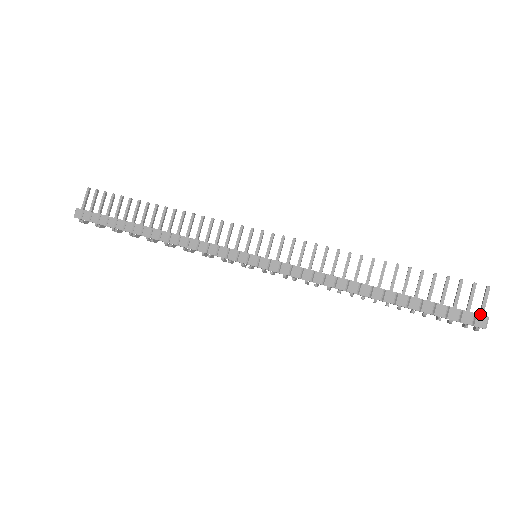
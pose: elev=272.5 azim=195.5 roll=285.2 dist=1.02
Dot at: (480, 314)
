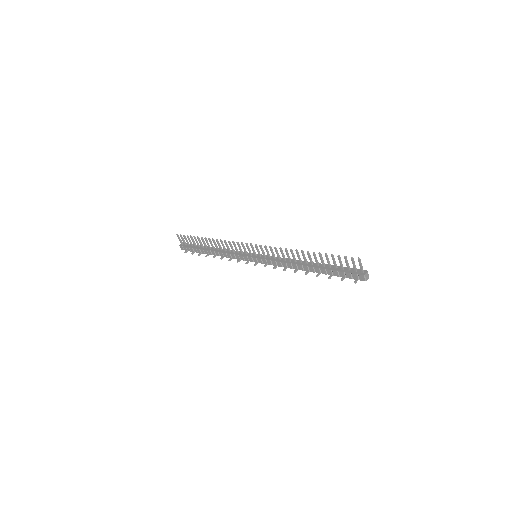
Dot at: (361, 273)
